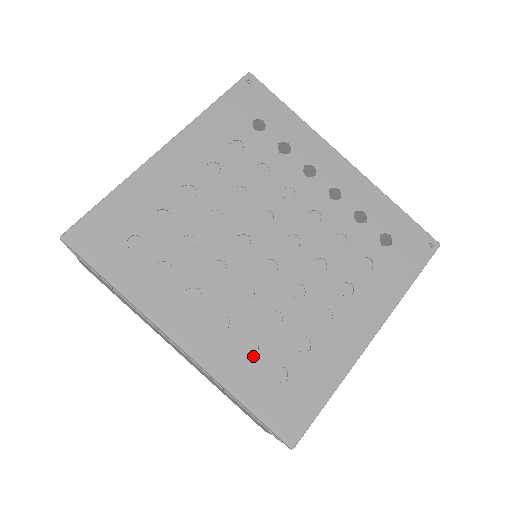
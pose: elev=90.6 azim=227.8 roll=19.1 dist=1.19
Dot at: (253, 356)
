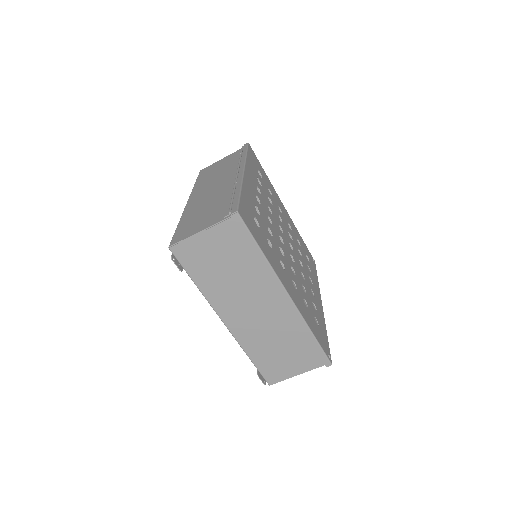
Dot at: occluded
